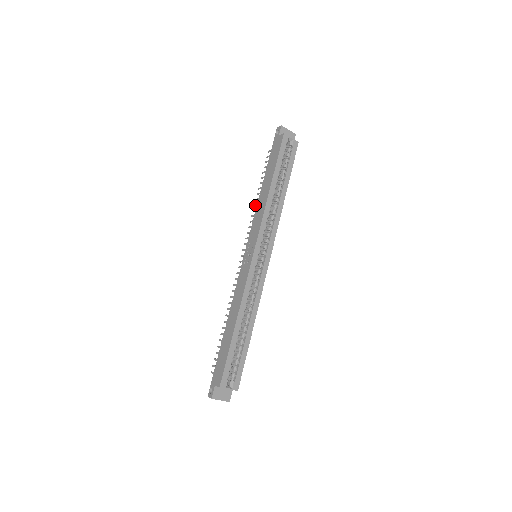
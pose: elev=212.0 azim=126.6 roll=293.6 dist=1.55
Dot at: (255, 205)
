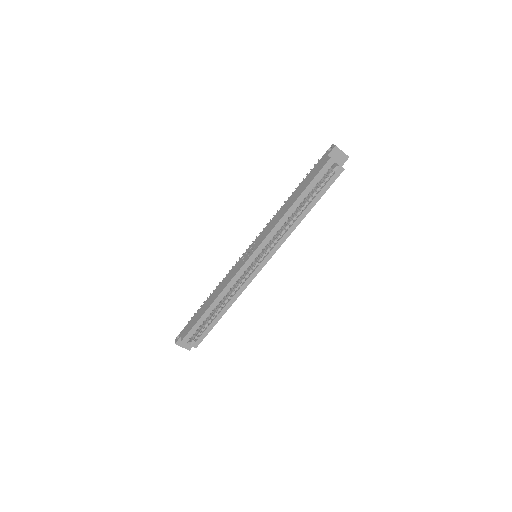
Dot at: occluded
